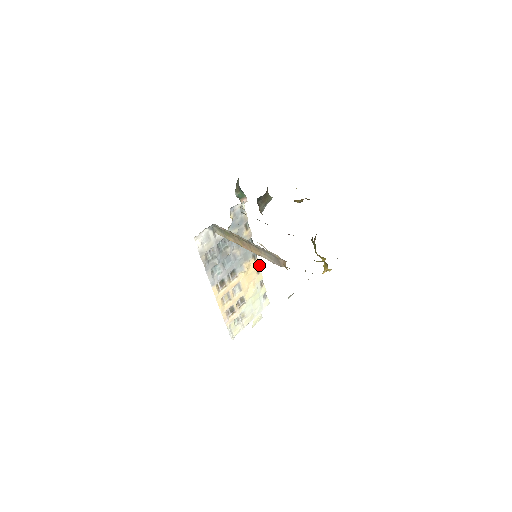
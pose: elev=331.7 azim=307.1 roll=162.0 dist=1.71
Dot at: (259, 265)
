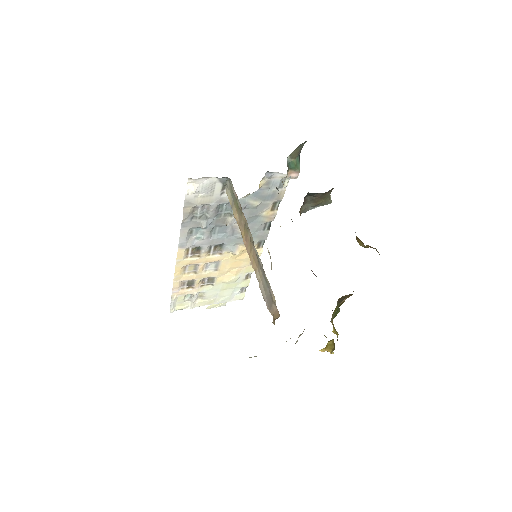
Dot at: (259, 256)
